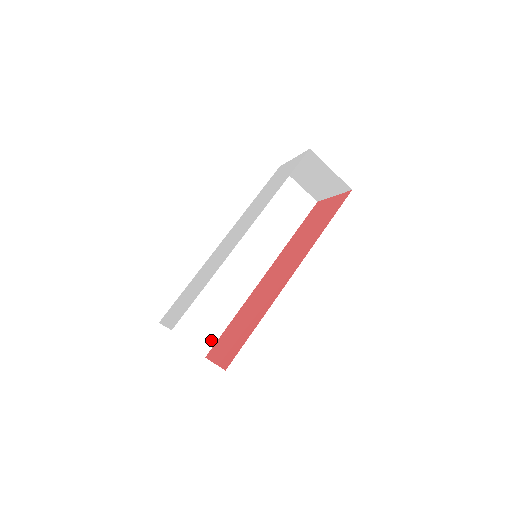
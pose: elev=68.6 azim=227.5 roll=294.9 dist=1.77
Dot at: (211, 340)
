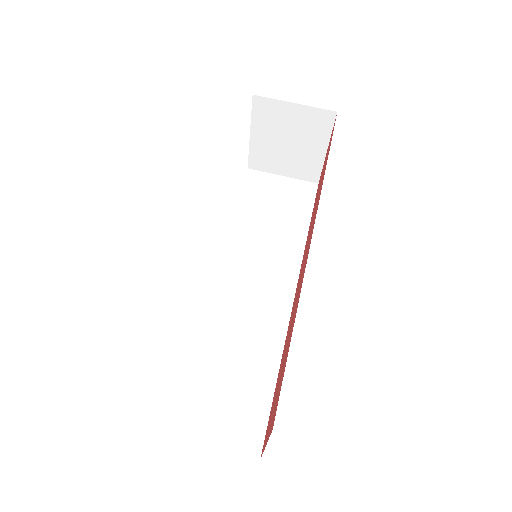
Dot at: (257, 425)
